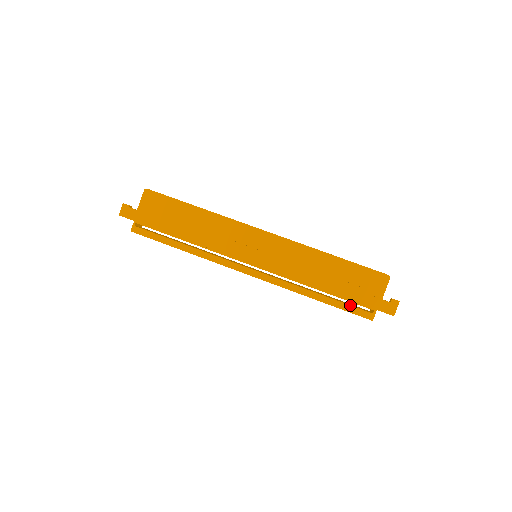
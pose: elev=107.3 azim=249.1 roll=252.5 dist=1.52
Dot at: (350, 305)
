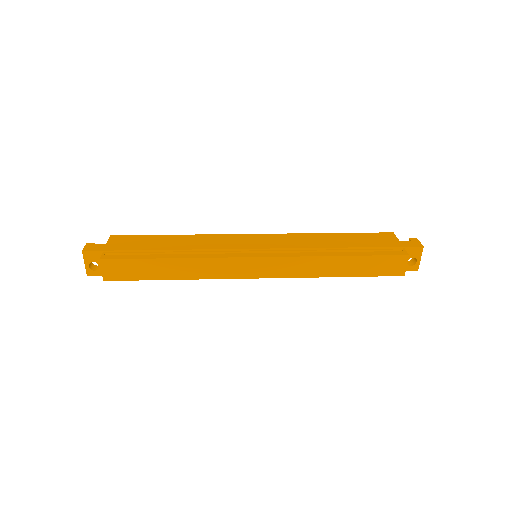
Dot at: (377, 251)
